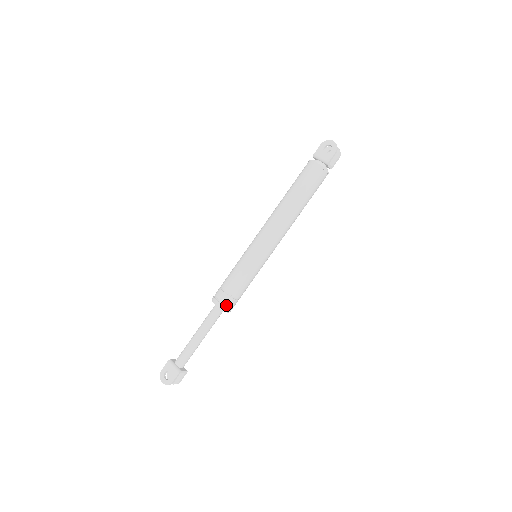
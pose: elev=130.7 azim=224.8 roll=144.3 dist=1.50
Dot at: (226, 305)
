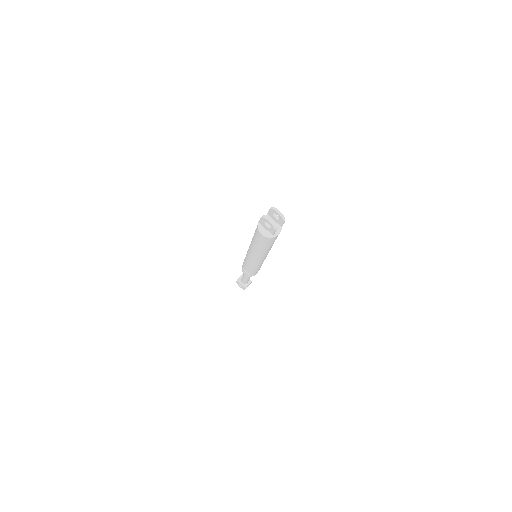
Dot at: (252, 275)
